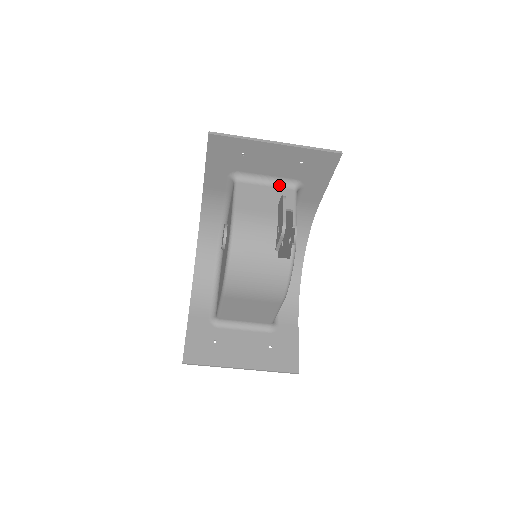
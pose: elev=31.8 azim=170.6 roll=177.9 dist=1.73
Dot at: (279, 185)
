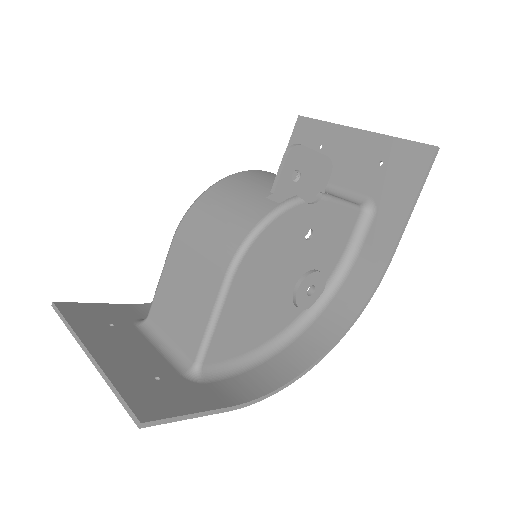
Dot at: (343, 198)
